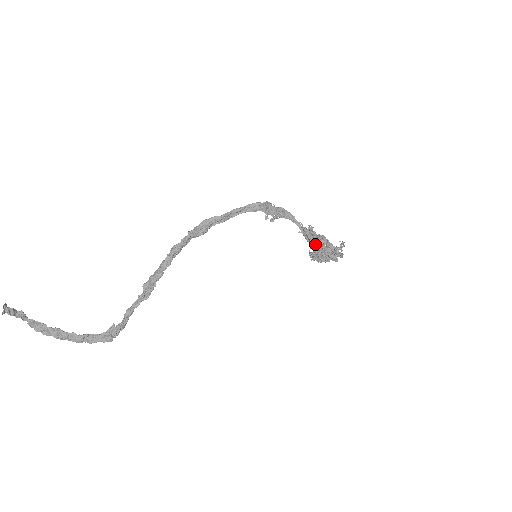
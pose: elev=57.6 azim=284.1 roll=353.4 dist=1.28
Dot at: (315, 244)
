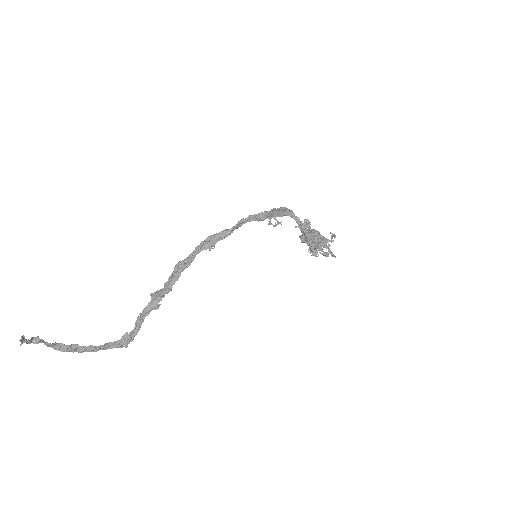
Dot at: (310, 240)
